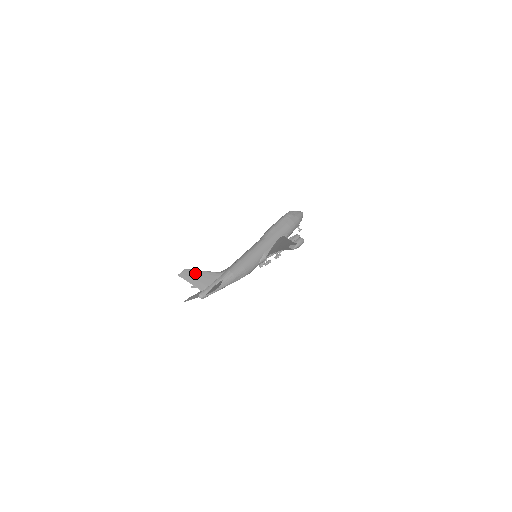
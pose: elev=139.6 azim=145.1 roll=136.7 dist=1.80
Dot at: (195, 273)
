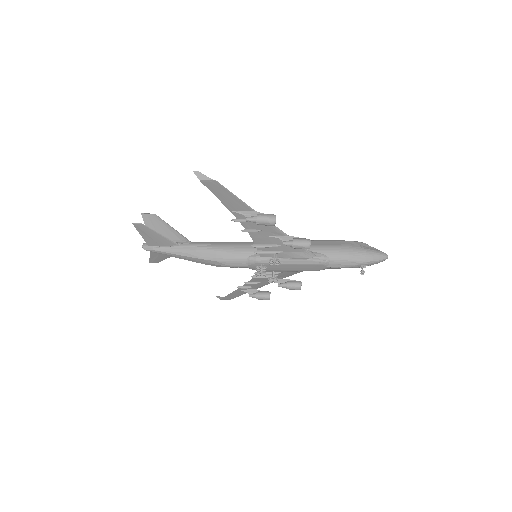
Dot at: (160, 223)
